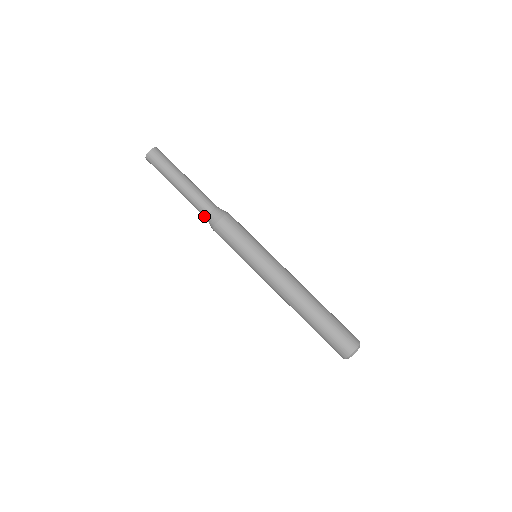
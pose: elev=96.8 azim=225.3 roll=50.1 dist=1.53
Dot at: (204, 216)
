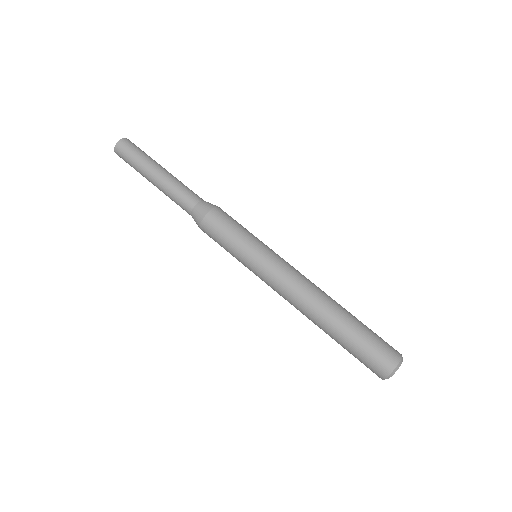
Dot at: (190, 206)
